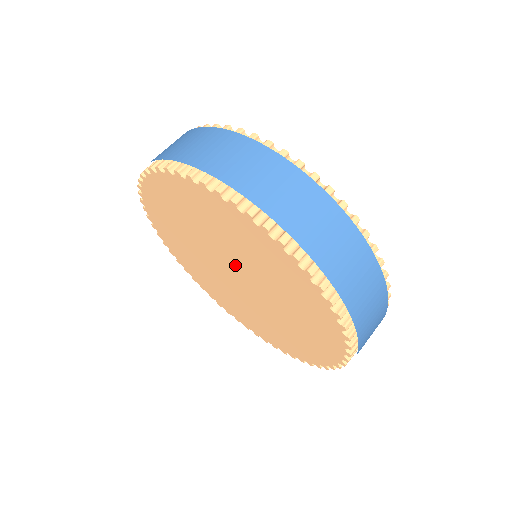
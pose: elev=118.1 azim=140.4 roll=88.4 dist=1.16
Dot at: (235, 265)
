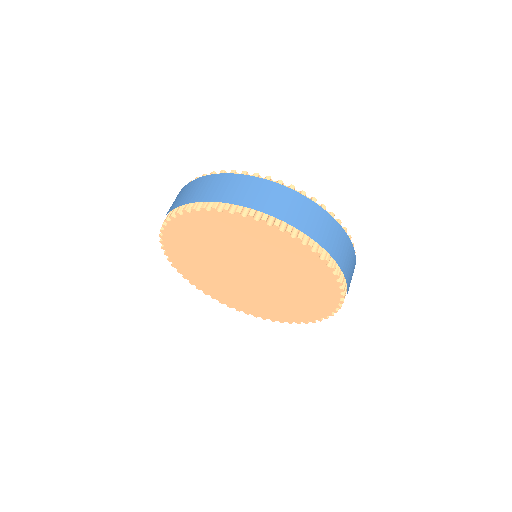
Dot at: (237, 262)
